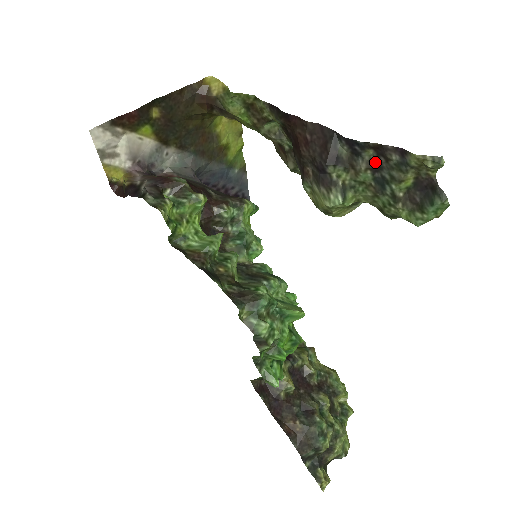
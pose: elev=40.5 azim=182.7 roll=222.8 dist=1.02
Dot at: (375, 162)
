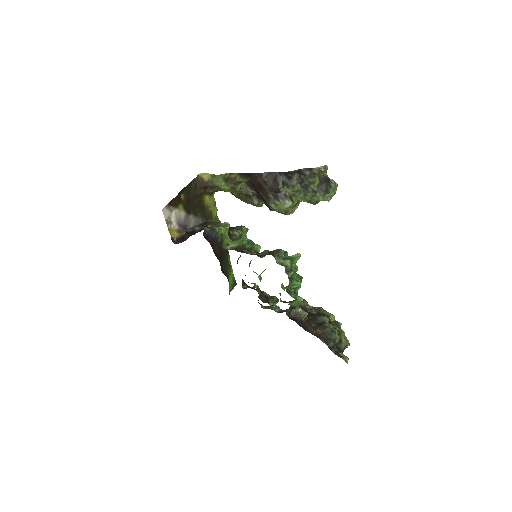
Dot at: (299, 179)
